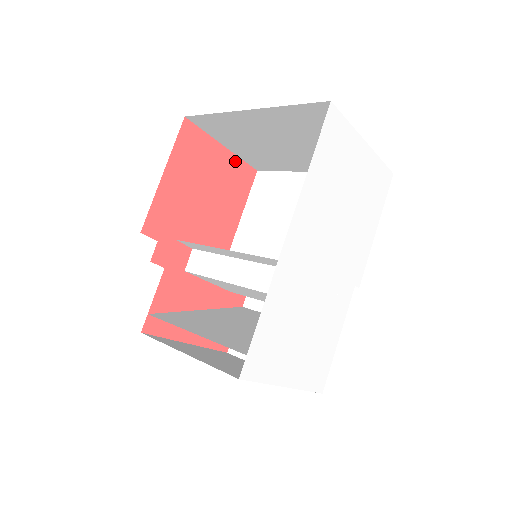
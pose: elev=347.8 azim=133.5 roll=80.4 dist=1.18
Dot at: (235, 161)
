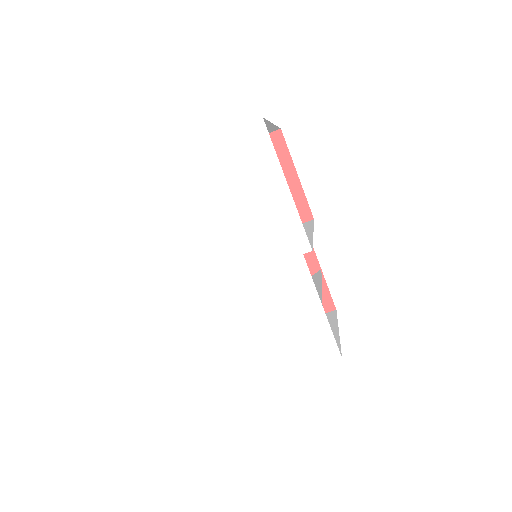
Dot at: occluded
